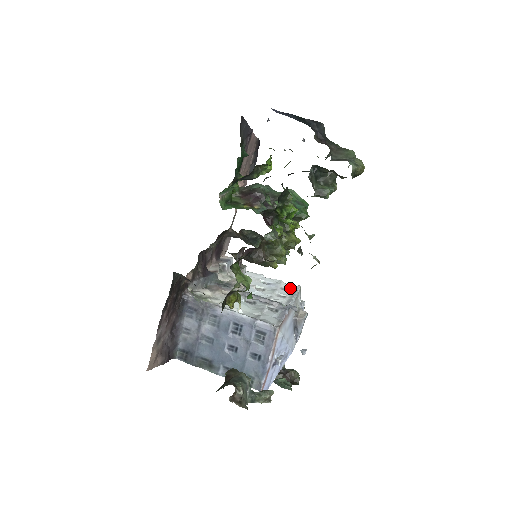
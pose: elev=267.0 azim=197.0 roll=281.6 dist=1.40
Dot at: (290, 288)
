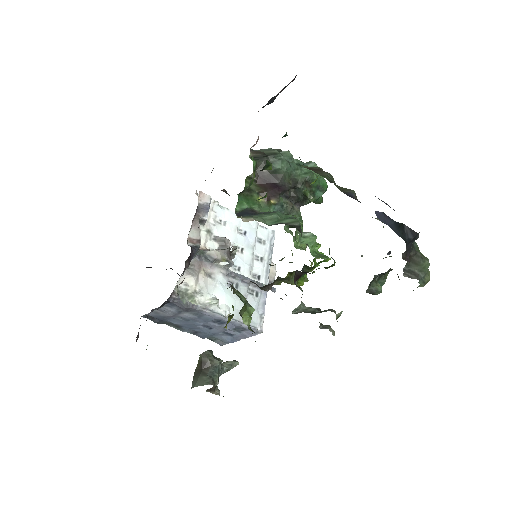
Dot at: (266, 237)
